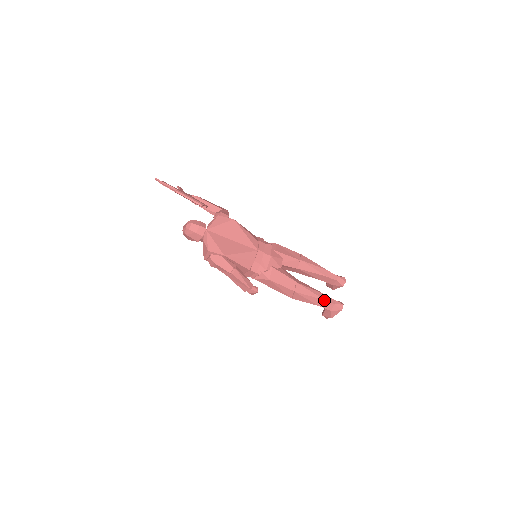
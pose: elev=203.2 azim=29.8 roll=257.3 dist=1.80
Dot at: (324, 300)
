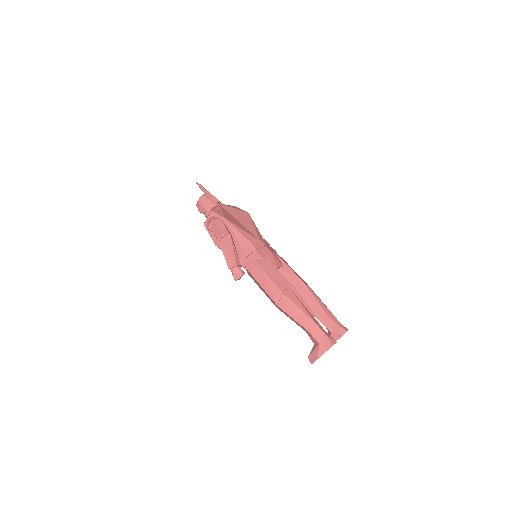
Dot at: (314, 323)
